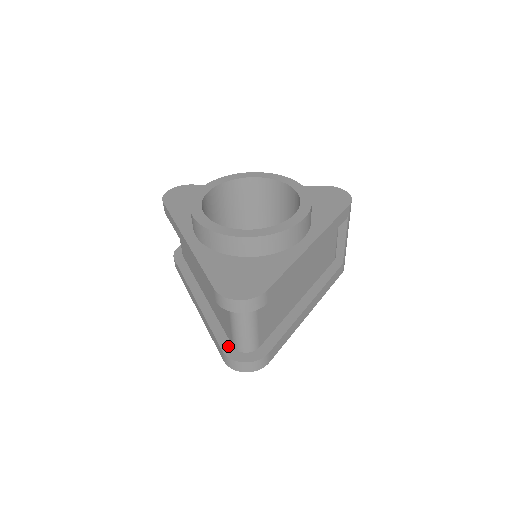
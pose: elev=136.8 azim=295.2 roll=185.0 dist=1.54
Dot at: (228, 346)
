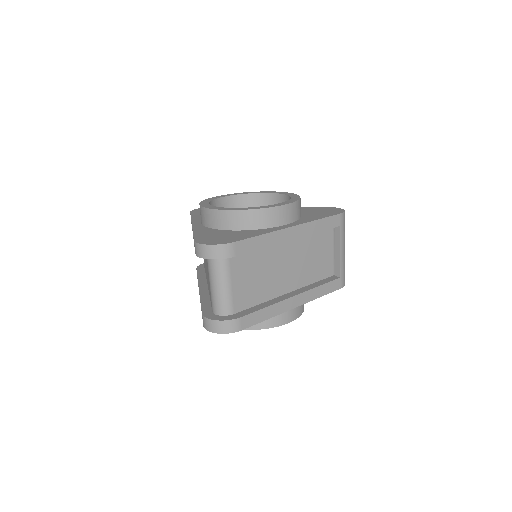
Dot at: (208, 311)
